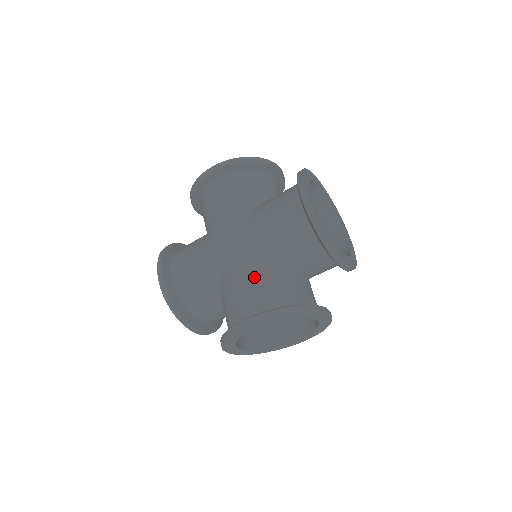
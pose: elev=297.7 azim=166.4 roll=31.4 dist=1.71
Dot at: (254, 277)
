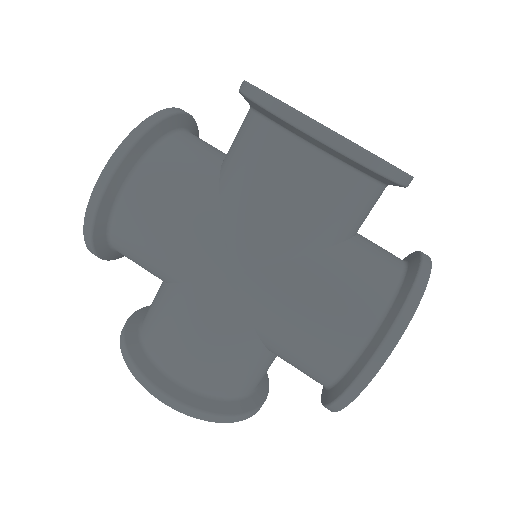
Dot at: (218, 346)
